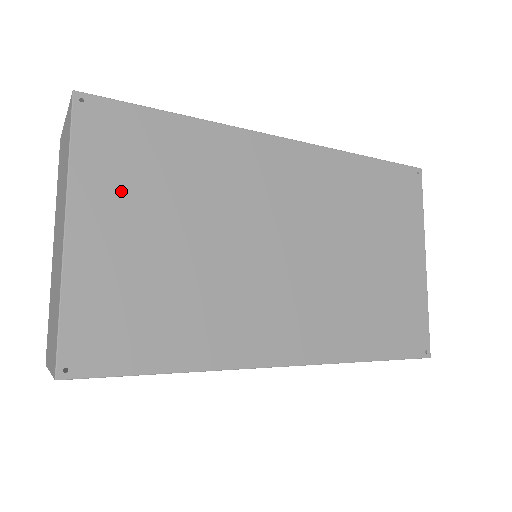
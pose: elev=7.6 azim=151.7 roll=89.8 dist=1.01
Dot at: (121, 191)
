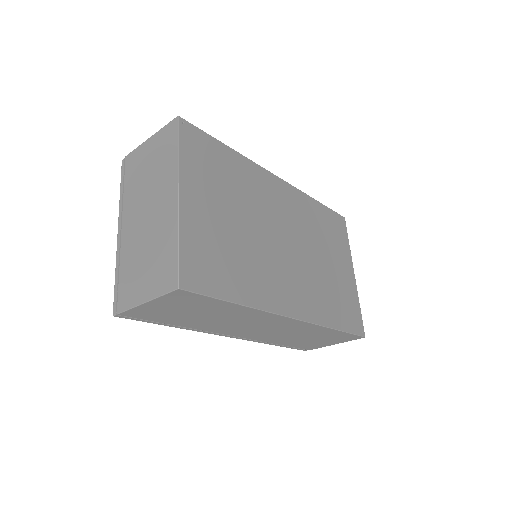
Dot at: (204, 181)
